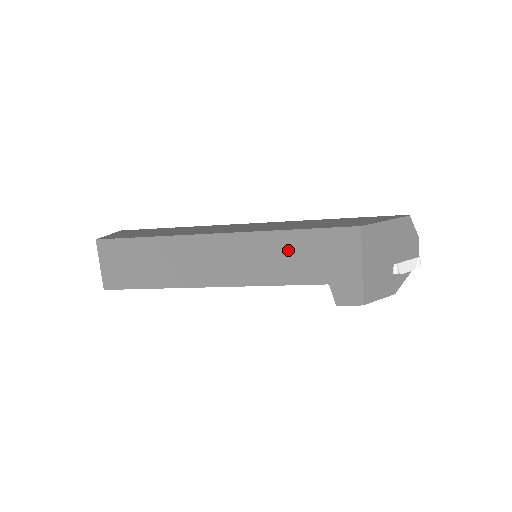
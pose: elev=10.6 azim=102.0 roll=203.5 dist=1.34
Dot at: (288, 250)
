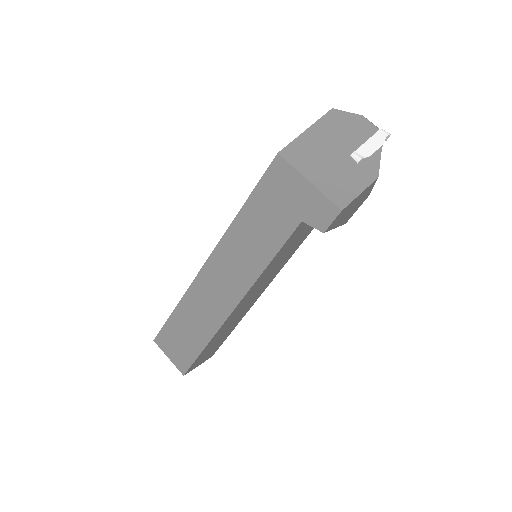
Dot at: (253, 226)
